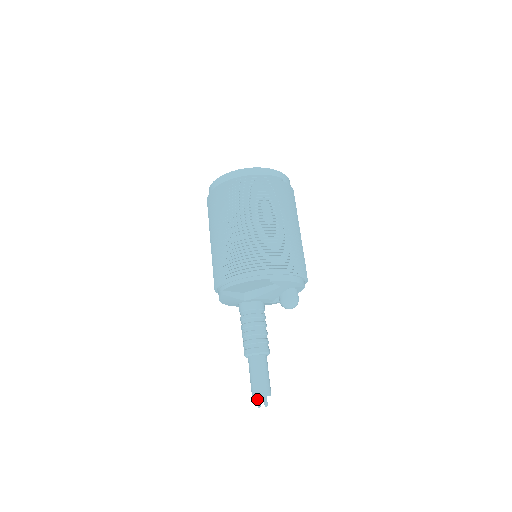
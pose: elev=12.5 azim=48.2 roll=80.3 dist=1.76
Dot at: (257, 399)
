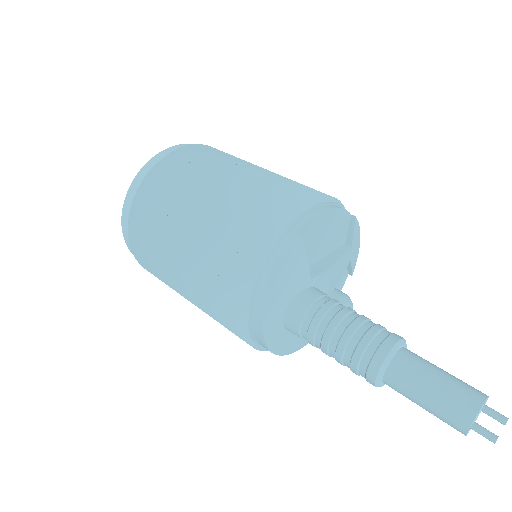
Dot at: (478, 425)
